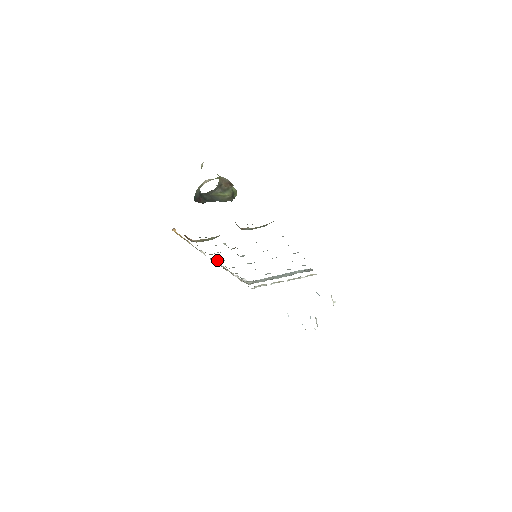
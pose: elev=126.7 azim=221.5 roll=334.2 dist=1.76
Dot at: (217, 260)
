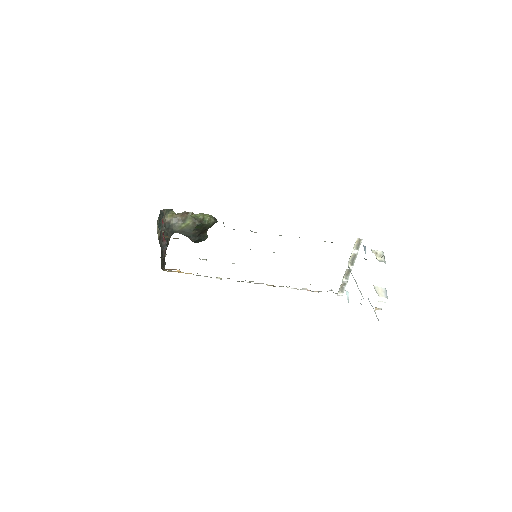
Dot at: (229, 278)
